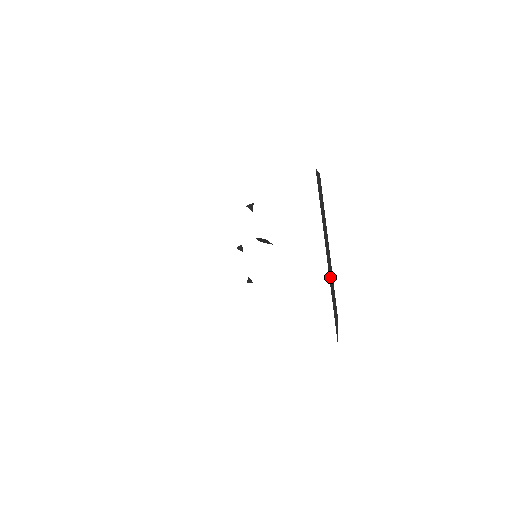
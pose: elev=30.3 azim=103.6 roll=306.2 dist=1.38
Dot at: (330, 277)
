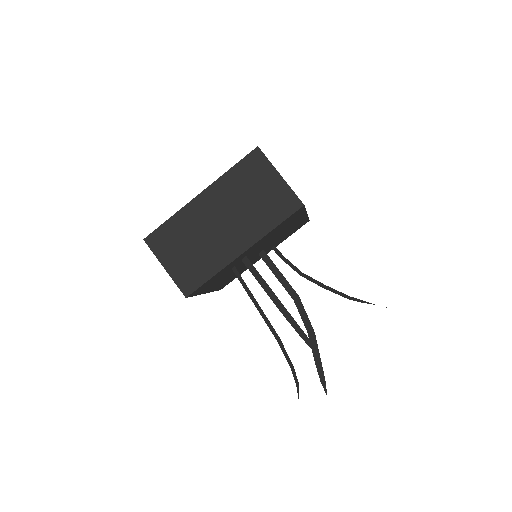
Dot at: occluded
